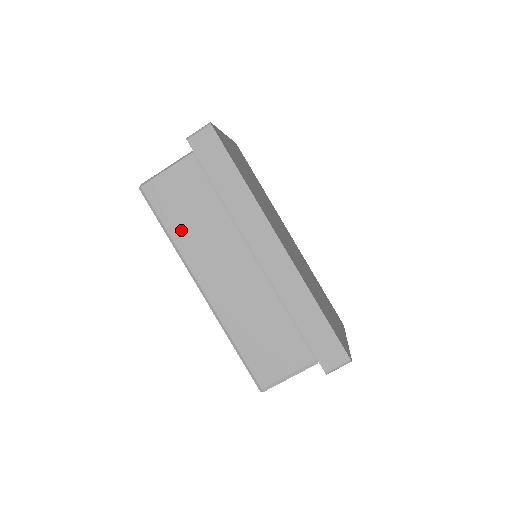
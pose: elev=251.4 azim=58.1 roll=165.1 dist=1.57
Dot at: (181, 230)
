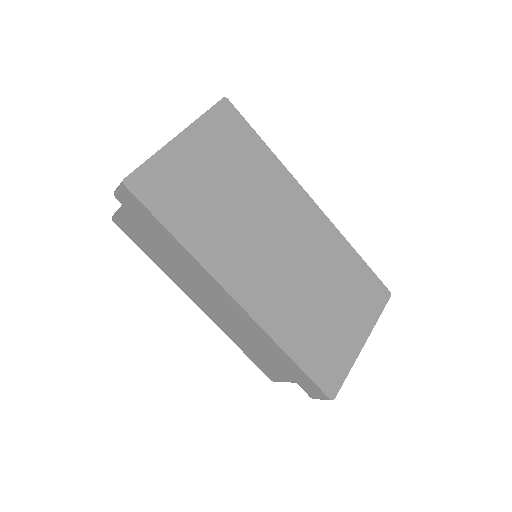
Dot at: (159, 260)
